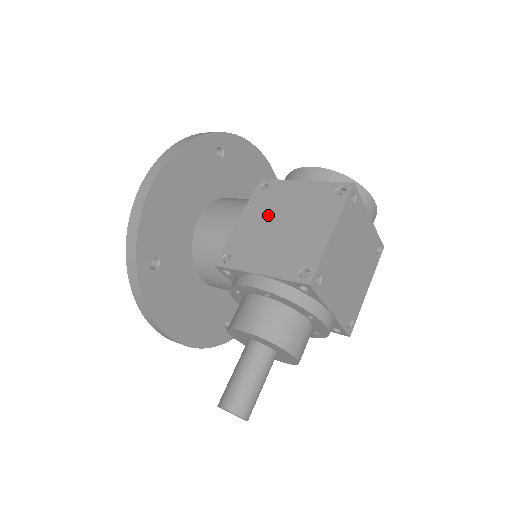
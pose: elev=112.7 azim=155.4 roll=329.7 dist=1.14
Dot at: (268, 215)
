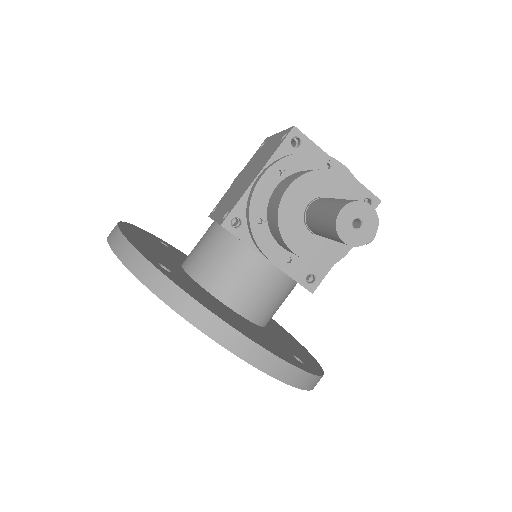
Dot at: (232, 193)
